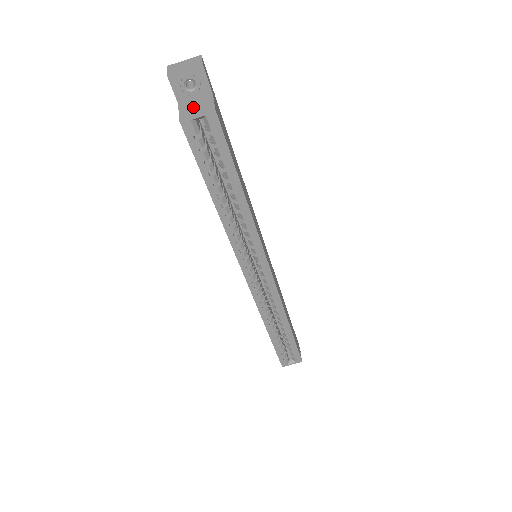
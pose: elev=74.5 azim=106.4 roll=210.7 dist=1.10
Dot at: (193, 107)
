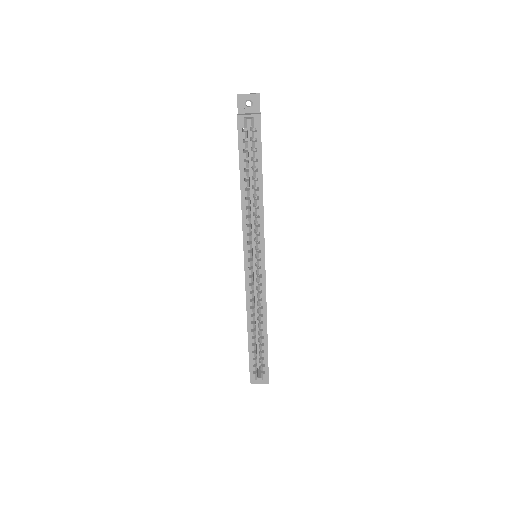
Dot at: occluded
